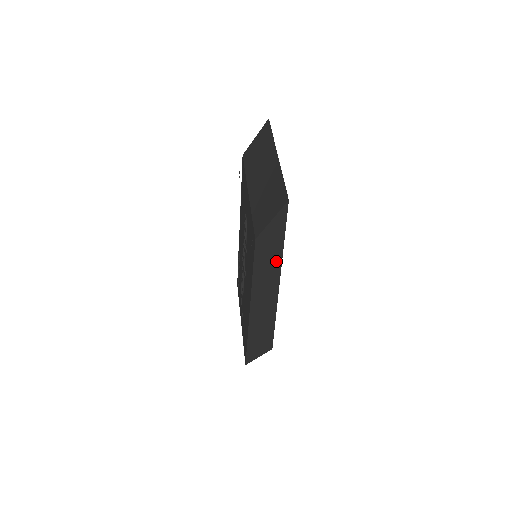
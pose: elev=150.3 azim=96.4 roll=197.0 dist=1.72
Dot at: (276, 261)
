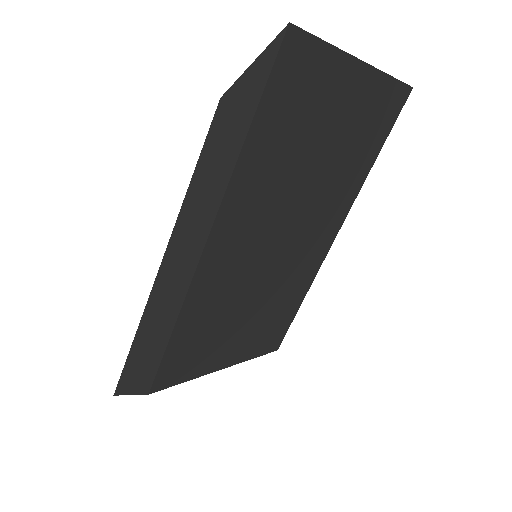
Dot at: (225, 171)
